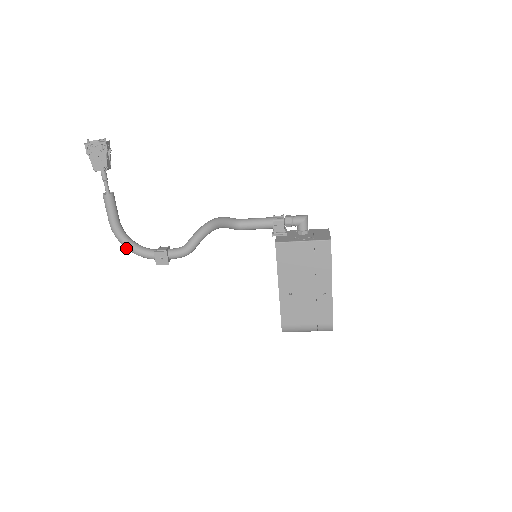
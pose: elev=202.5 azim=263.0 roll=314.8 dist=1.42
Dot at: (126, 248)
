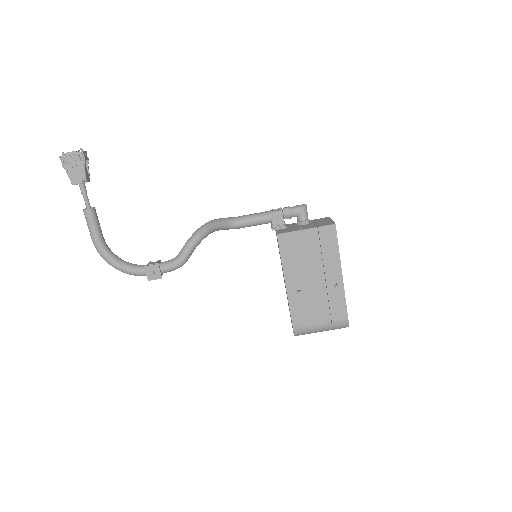
Dot at: occluded
